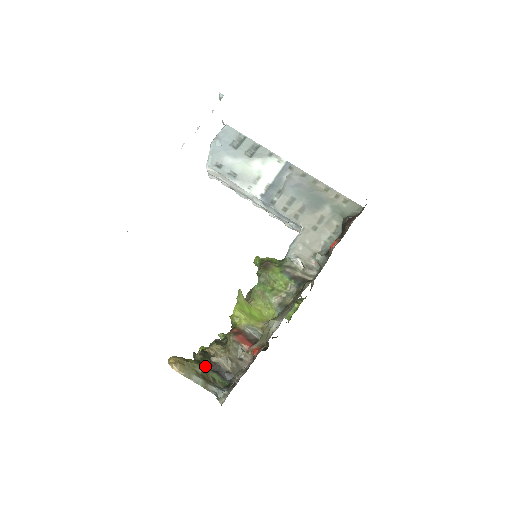
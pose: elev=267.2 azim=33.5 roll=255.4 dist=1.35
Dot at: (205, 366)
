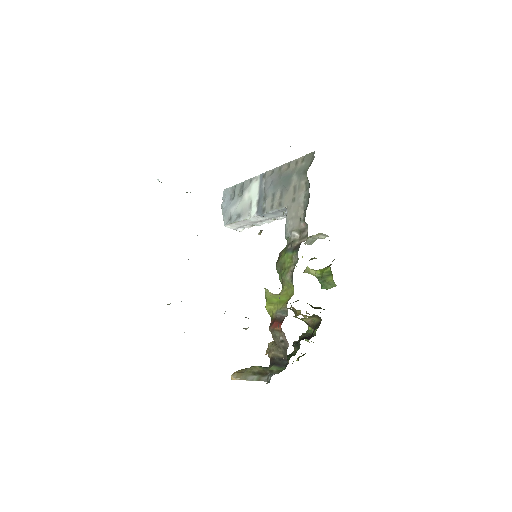
Dot at: occluded
